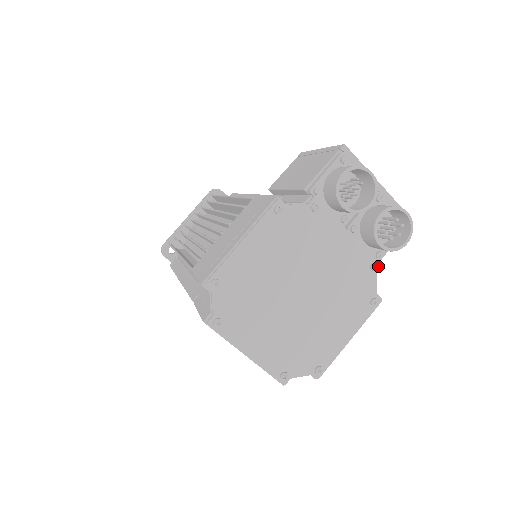
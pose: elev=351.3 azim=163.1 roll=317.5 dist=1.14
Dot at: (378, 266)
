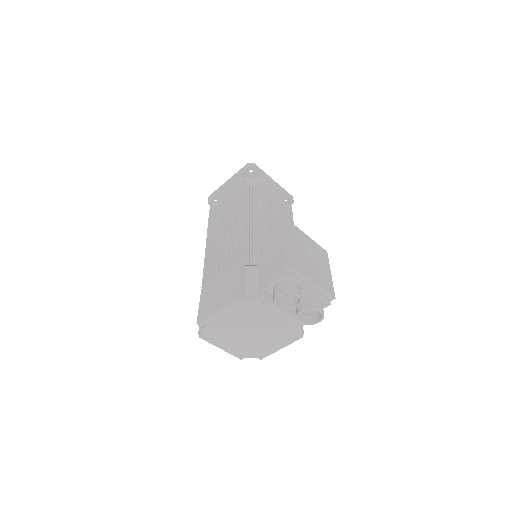
Dot at: (301, 326)
